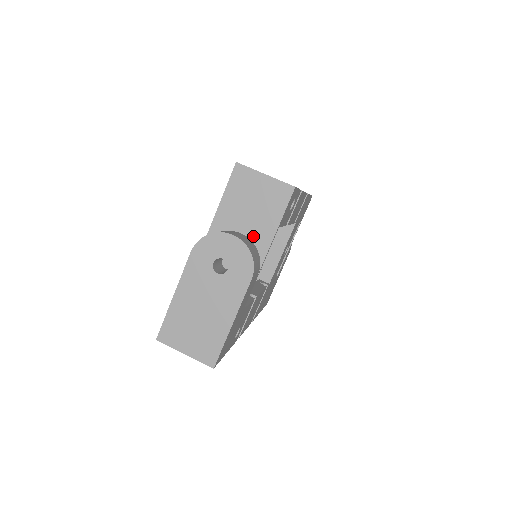
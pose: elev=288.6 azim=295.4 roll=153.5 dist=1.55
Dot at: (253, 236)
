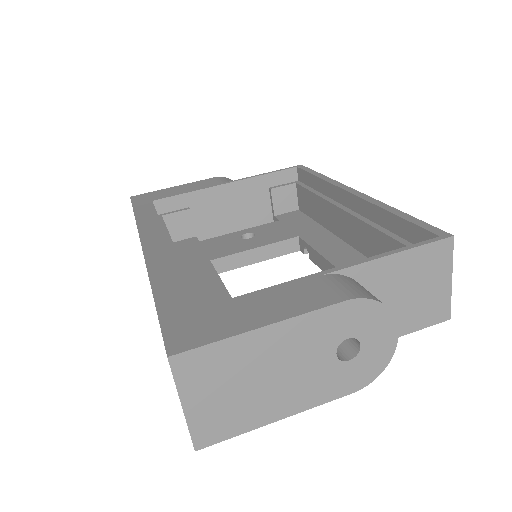
Dot at: occluded
